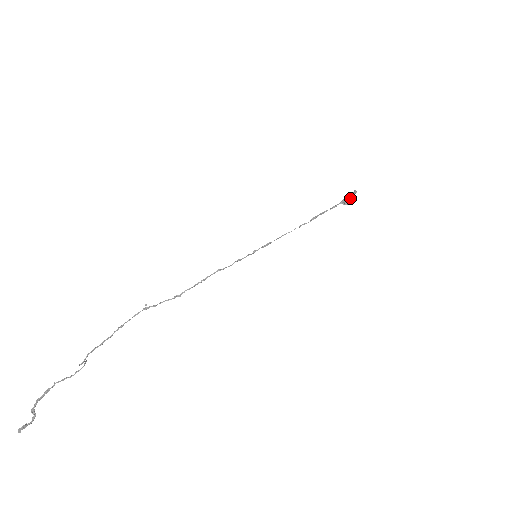
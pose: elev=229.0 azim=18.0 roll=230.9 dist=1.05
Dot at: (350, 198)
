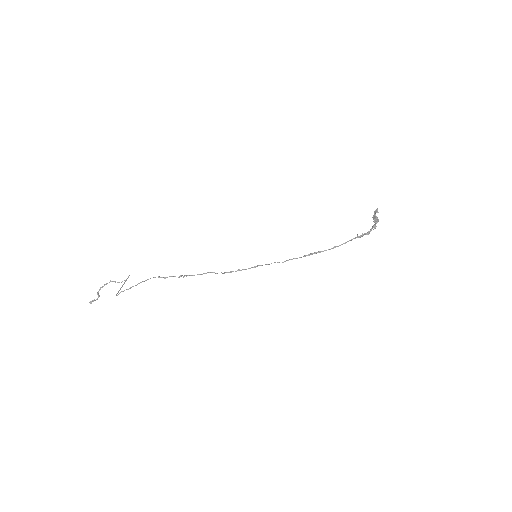
Dot at: occluded
